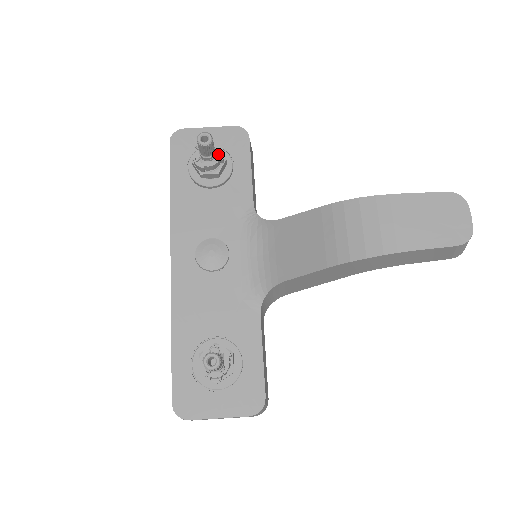
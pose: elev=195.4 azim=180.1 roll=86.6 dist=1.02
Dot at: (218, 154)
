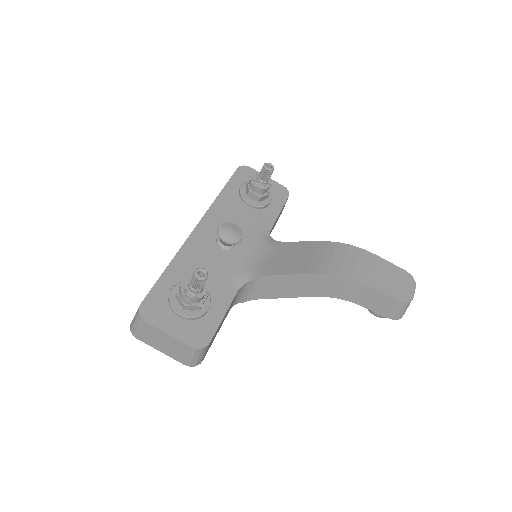
Dot at: (268, 186)
